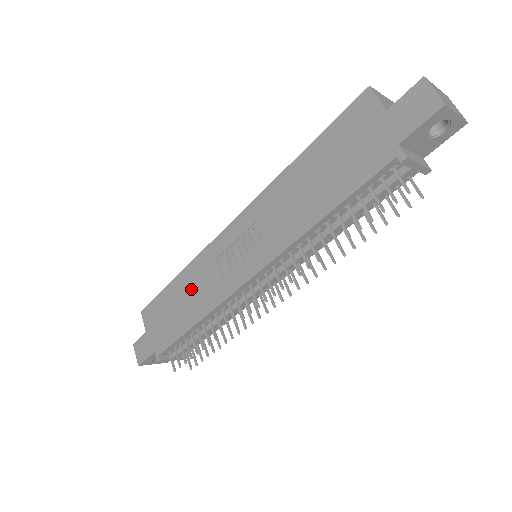
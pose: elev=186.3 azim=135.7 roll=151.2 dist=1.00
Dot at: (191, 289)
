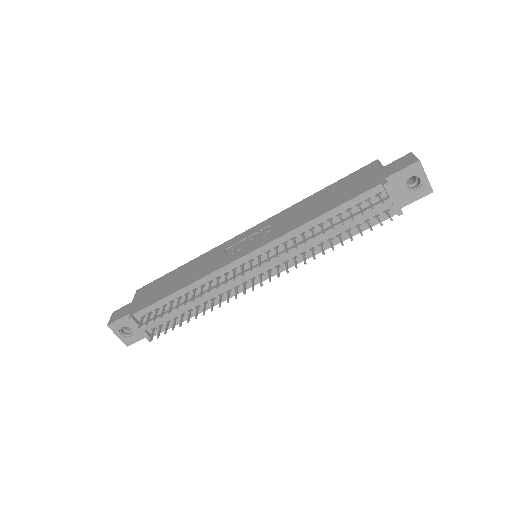
Dot at: (193, 268)
